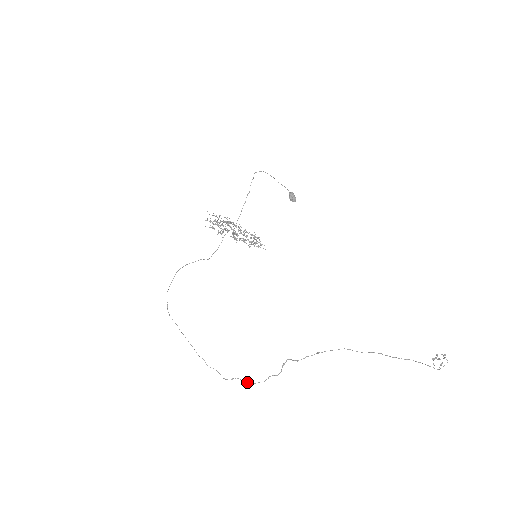
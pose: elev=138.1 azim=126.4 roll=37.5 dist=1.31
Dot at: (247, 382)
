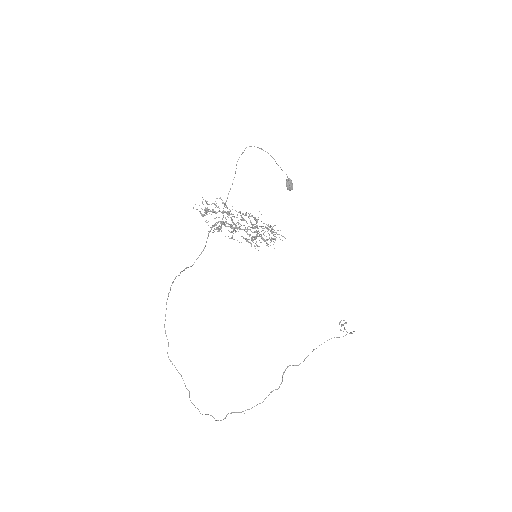
Dot at: (242, 411)
